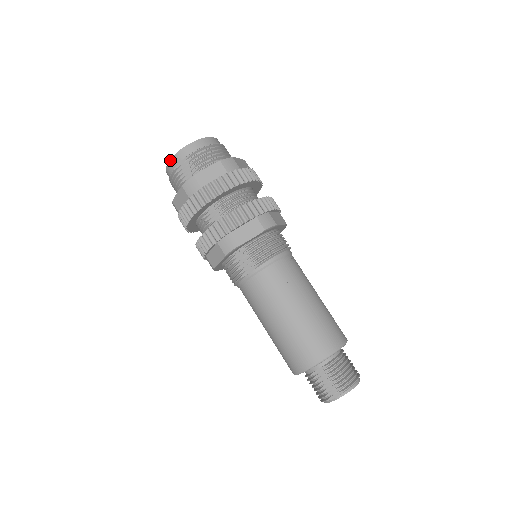
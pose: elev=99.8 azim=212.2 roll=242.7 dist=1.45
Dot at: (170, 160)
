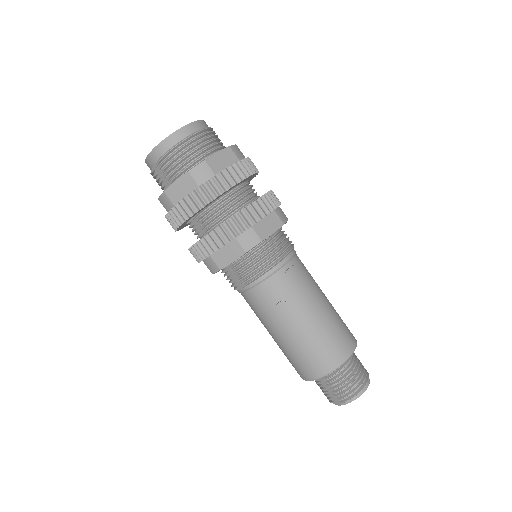
Dot at: (145, 161)
